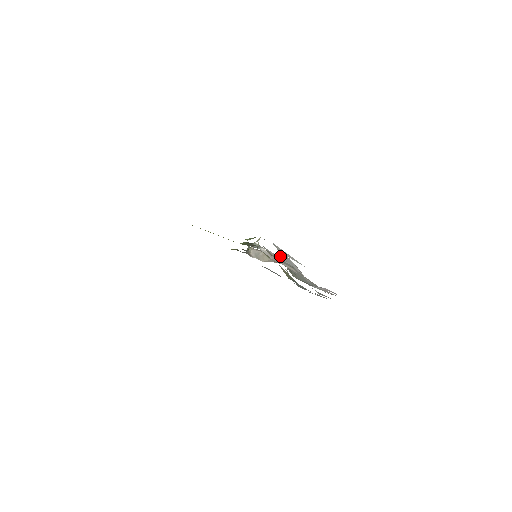
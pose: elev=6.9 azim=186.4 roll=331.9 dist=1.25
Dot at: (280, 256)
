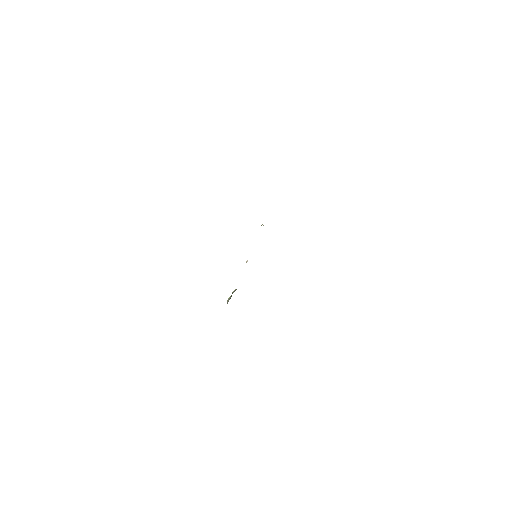
Dot at: occluded
